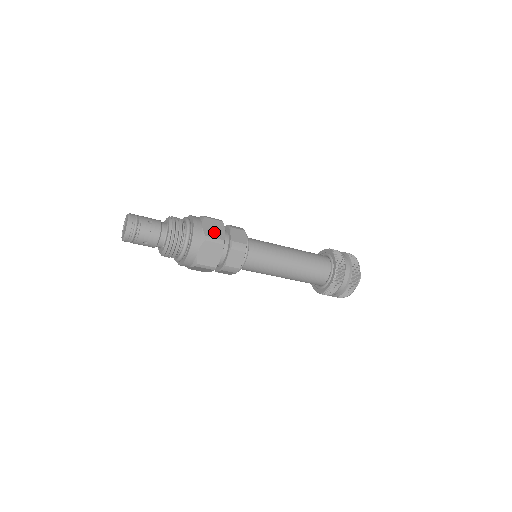
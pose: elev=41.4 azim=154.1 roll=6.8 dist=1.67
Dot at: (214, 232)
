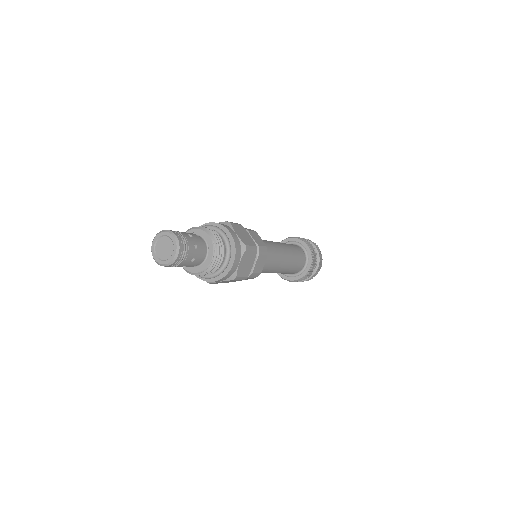
Dot at: occluded
